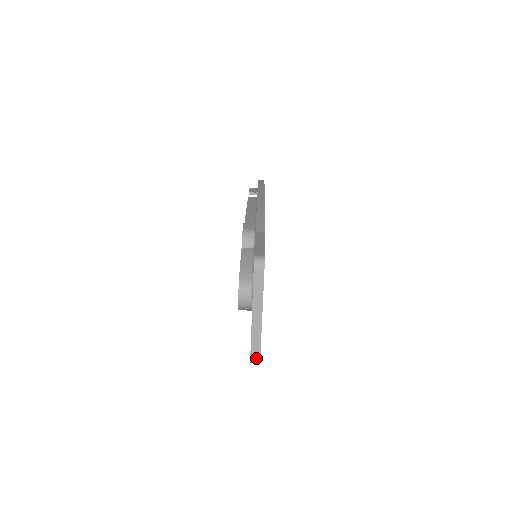
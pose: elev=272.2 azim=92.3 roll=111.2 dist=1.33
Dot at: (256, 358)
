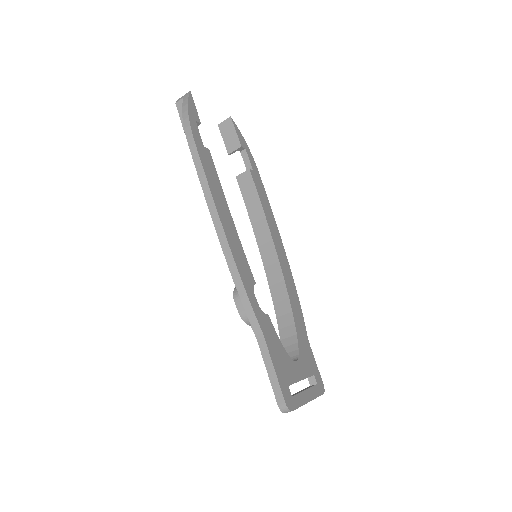
Dot at: occluded
